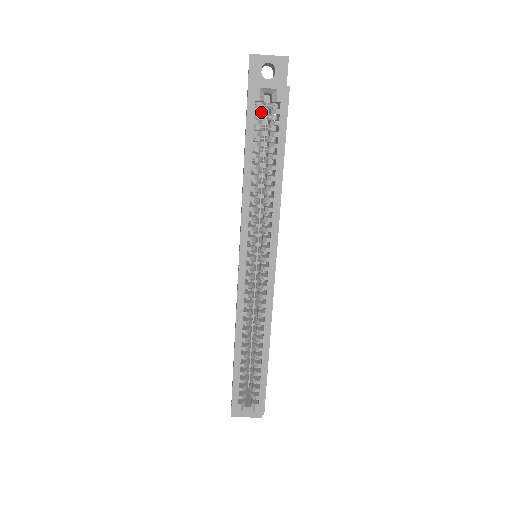
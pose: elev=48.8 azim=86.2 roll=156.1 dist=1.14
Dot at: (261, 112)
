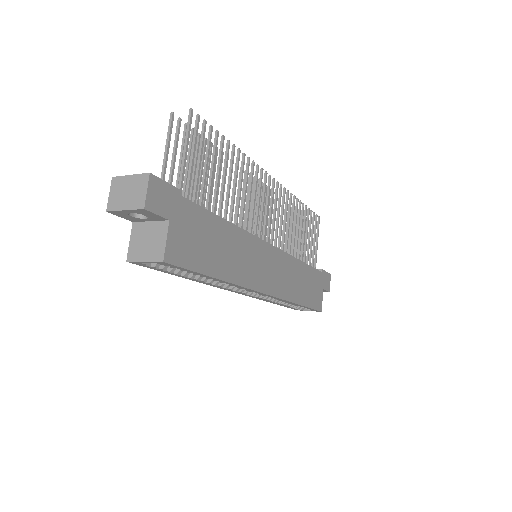
Dot at: (159, 264)
